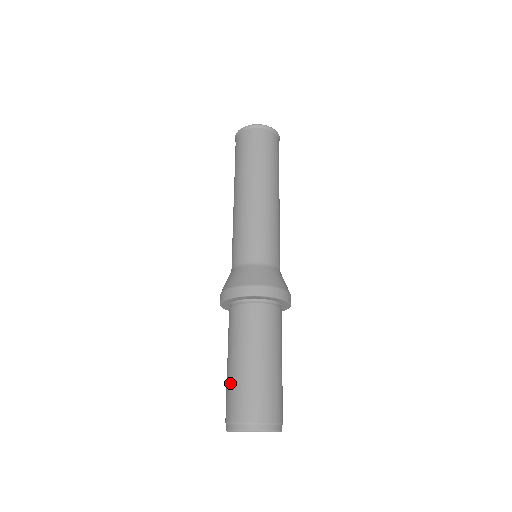
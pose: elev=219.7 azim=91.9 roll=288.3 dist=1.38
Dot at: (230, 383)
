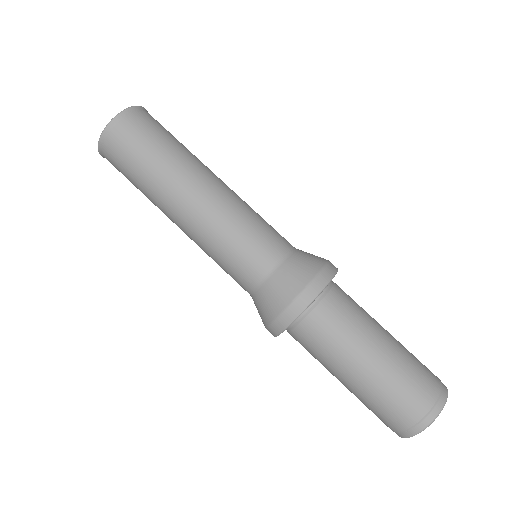
Dot at: occluded
